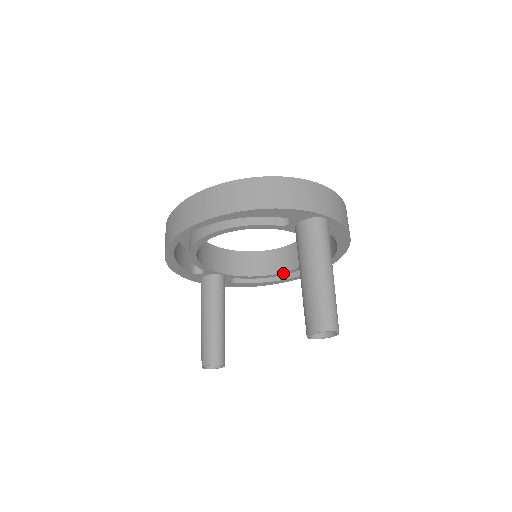
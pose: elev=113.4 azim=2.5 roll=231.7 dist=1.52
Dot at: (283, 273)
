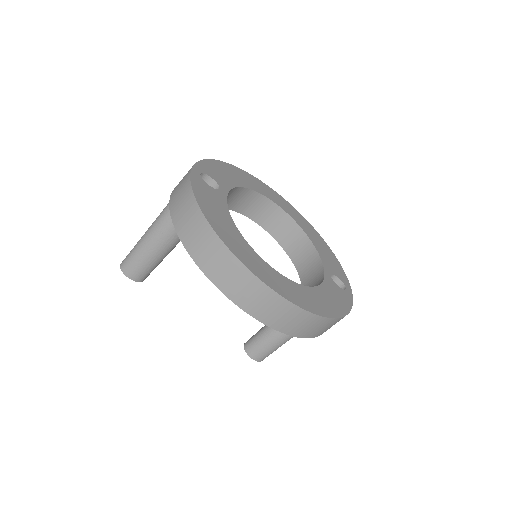
Dot at: (243, 213)
